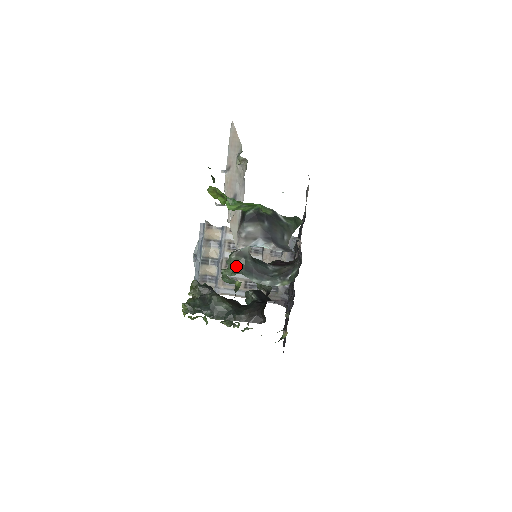
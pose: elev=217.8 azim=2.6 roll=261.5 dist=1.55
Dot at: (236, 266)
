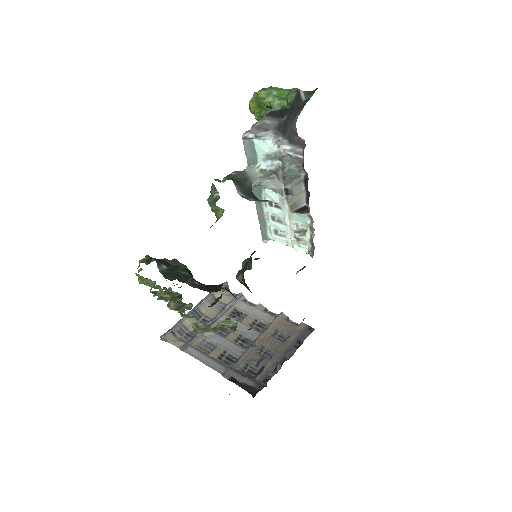
Dot at: (231, 178)
